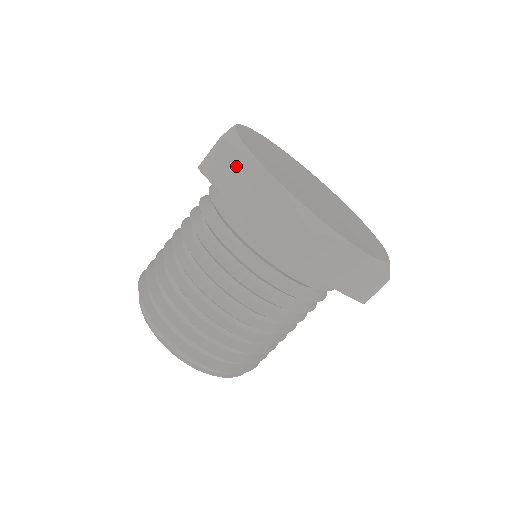
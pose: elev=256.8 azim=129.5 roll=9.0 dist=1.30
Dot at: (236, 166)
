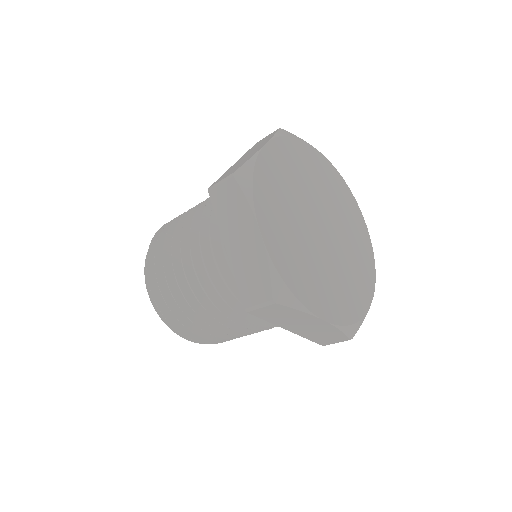
Dot at: (264, 141)
